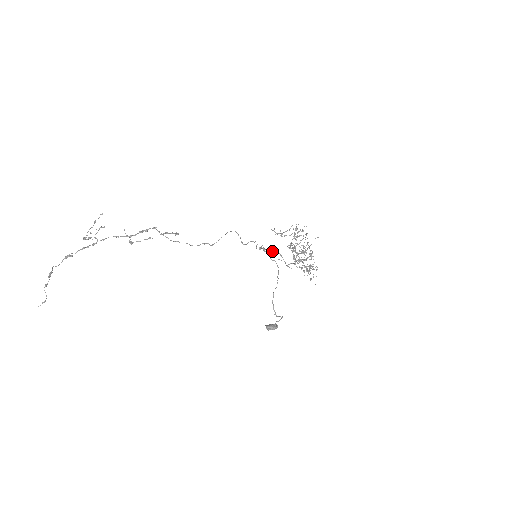
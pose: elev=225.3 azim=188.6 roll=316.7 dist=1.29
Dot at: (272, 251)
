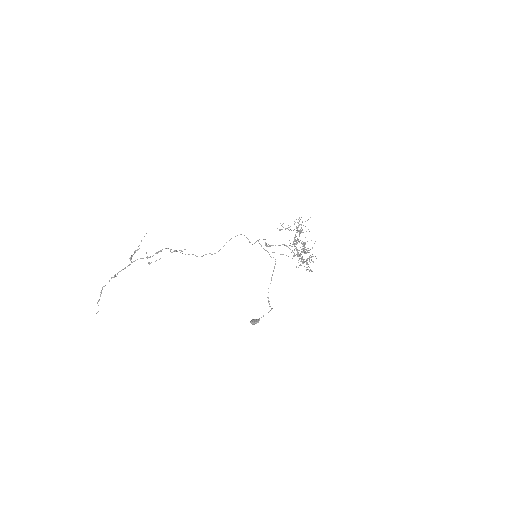
Dot at: (279, 245)
